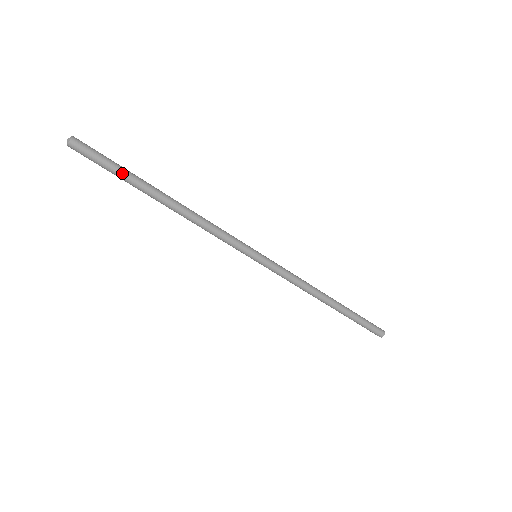
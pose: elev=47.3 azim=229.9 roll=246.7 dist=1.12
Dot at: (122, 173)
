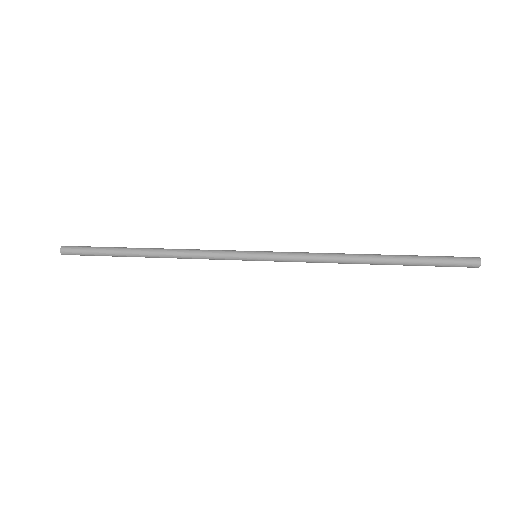
Dot at: occluded
